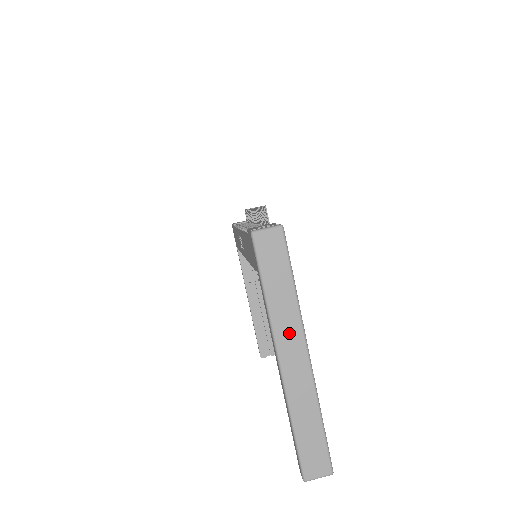
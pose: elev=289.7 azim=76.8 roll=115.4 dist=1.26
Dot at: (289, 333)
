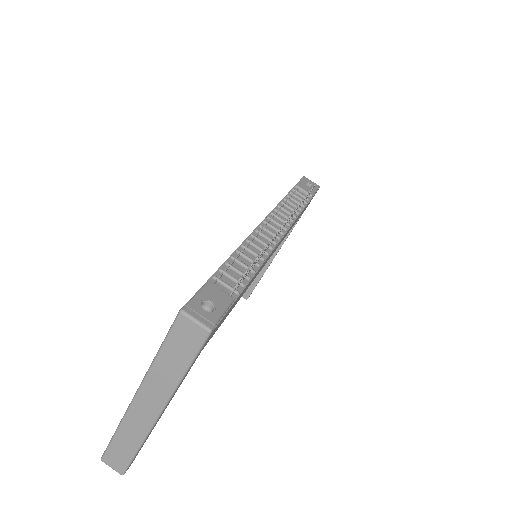
Dot at: (155, 392)
